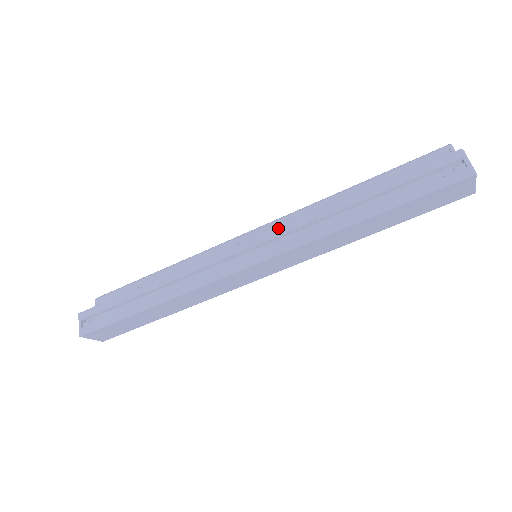
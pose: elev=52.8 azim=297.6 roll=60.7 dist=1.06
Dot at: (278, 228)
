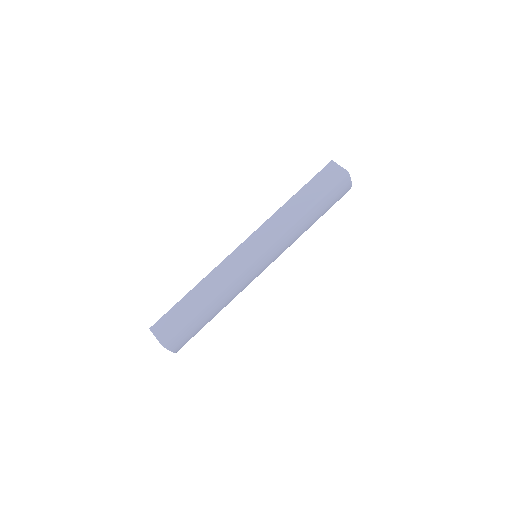
Dot at: occluded
